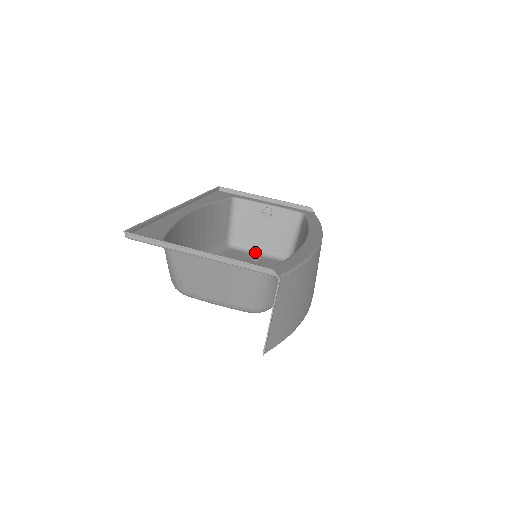
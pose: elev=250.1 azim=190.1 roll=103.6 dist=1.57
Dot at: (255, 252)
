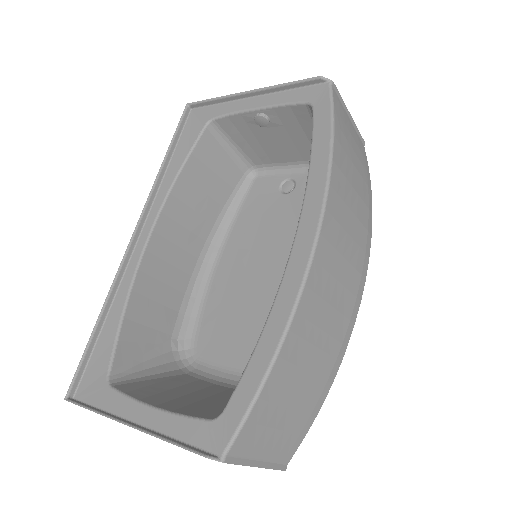
Dot at: (286, 169)
